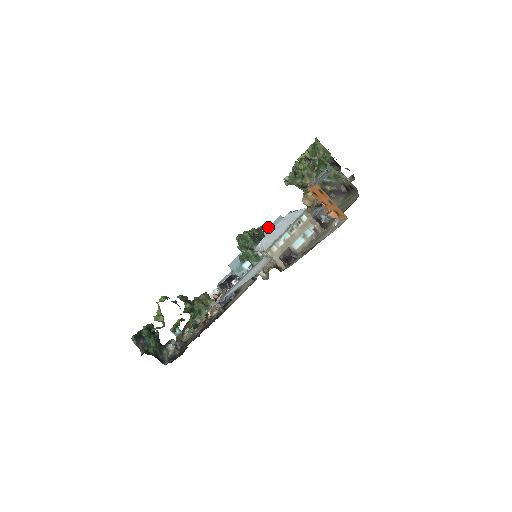
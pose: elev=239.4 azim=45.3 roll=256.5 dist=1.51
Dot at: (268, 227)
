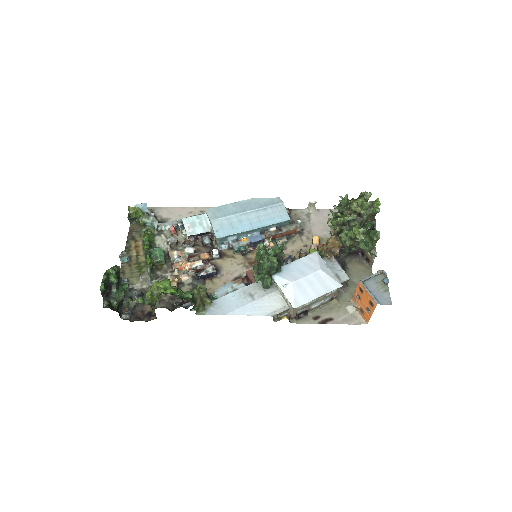
Dot at: (268, 208)
